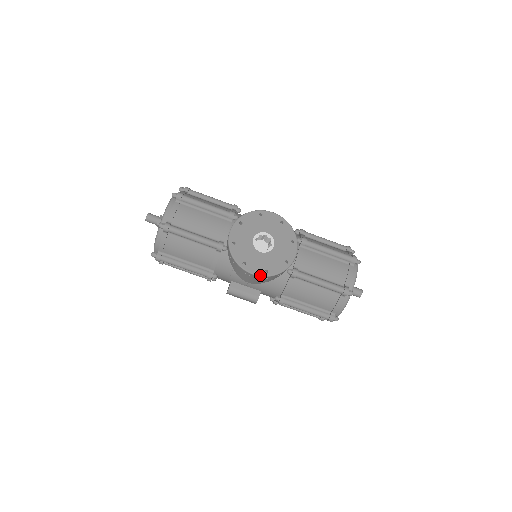
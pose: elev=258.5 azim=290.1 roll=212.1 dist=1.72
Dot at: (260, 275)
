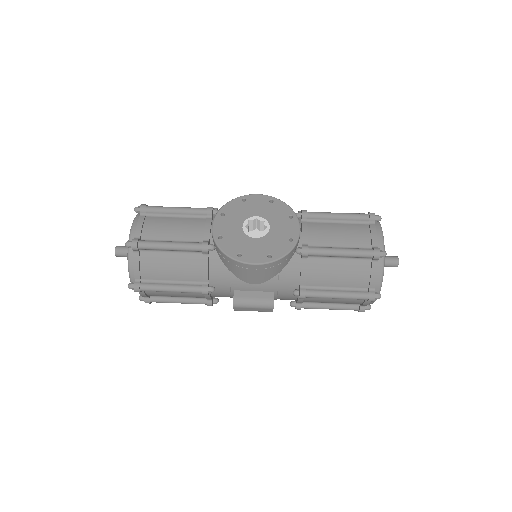
Dot at: (263, 263)
